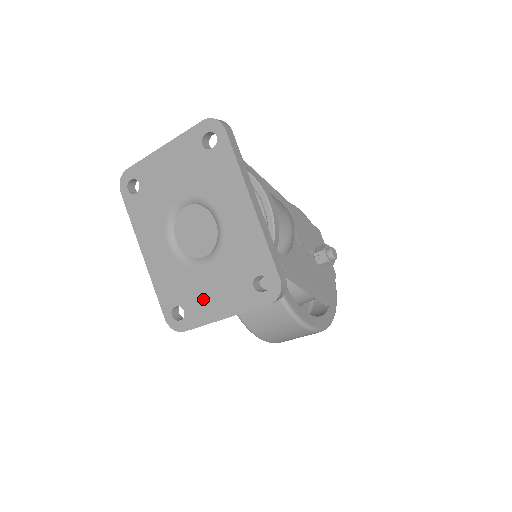
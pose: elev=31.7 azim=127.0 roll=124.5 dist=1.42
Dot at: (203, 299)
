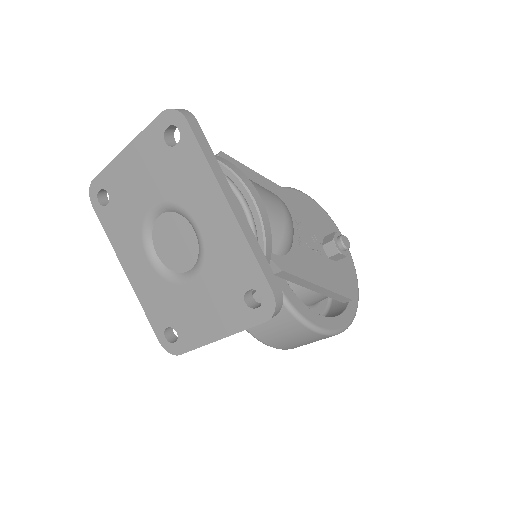
Dot at: (194, 319)
